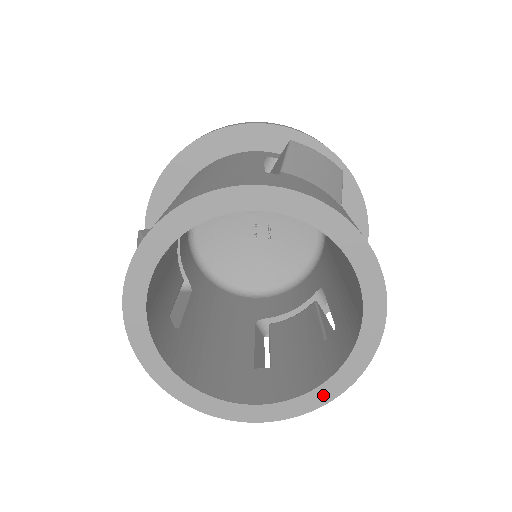
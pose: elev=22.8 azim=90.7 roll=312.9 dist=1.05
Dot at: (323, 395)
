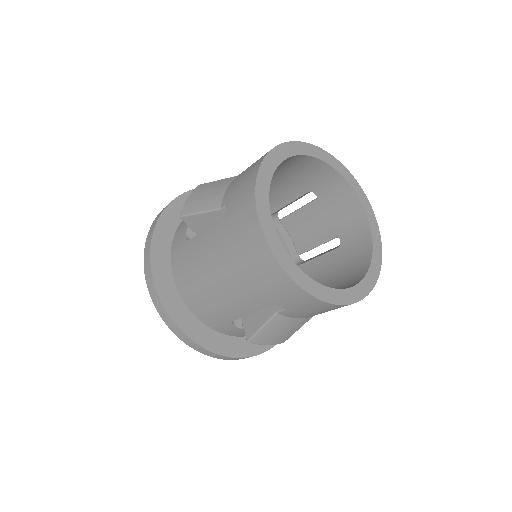
Dot at: (344, 297)
